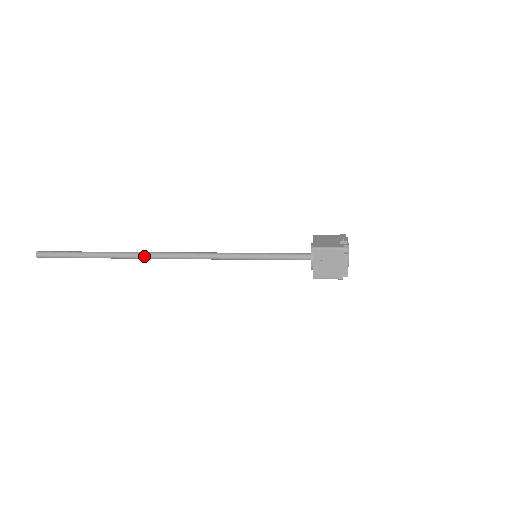
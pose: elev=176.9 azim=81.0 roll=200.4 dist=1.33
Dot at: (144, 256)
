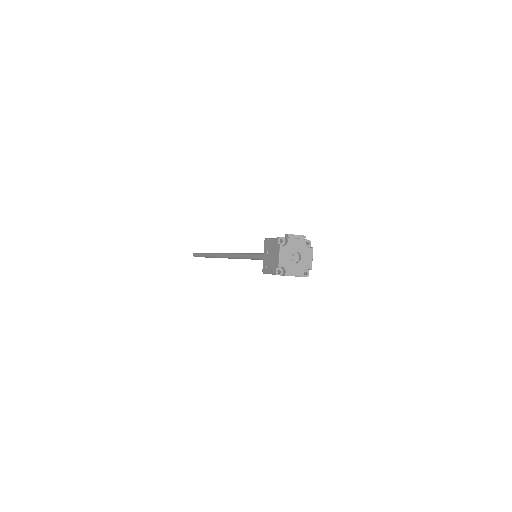
Dot at: (218, 255)
